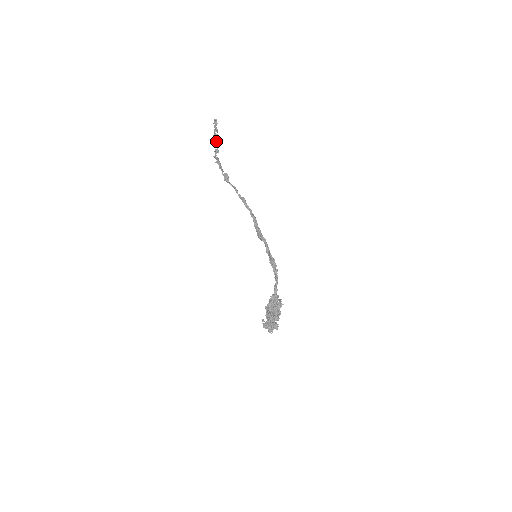
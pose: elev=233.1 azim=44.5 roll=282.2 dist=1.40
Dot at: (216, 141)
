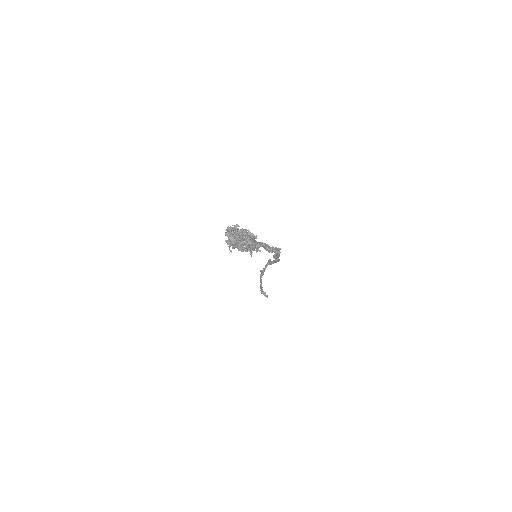
Dot at: occluded
